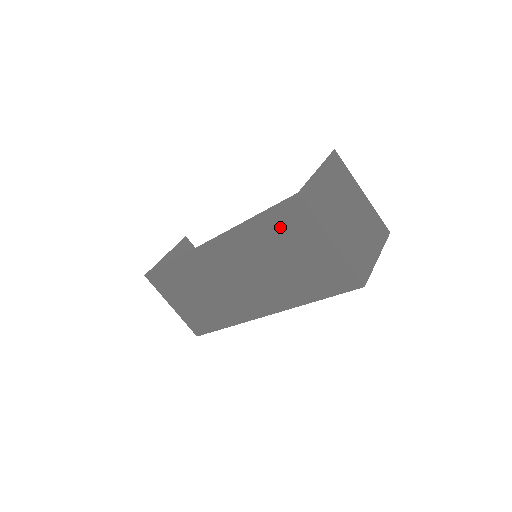
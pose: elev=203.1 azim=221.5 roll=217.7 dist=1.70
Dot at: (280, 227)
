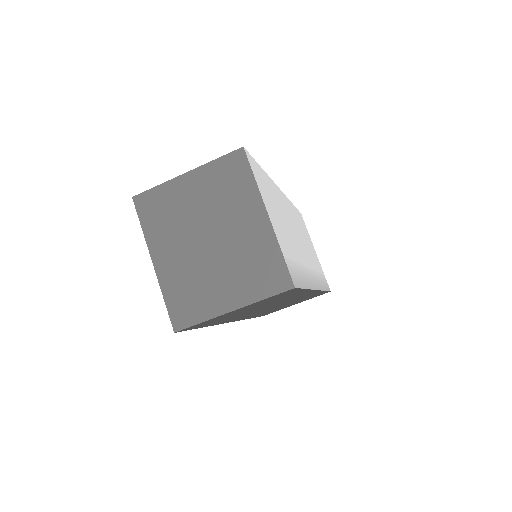
Dot at: occluded
